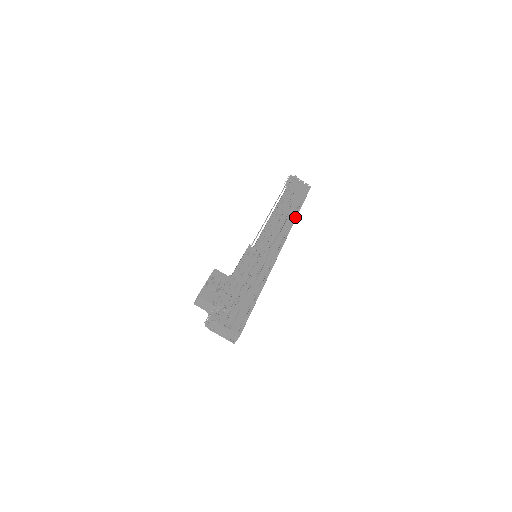
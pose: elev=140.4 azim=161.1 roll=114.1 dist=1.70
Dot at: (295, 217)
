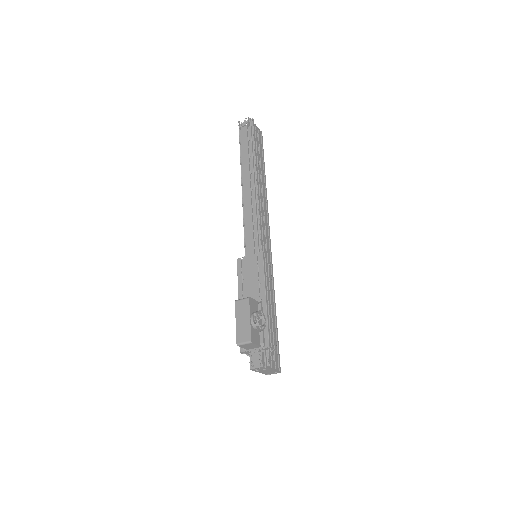
Dot at: (266, 188)
